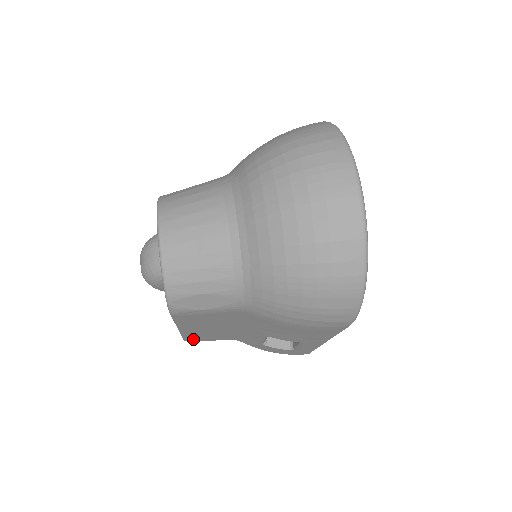
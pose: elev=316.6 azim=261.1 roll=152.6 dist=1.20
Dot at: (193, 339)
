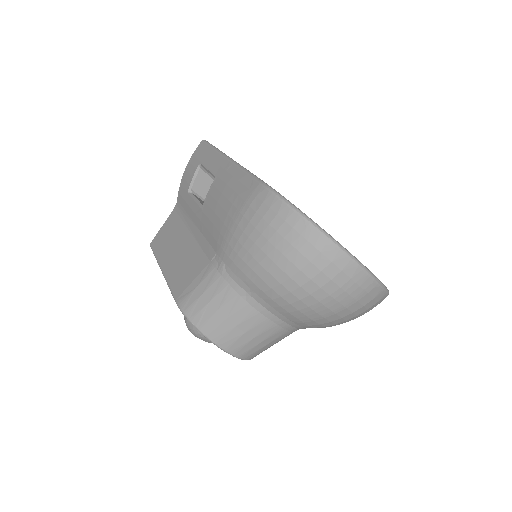
Dot at: occluded
